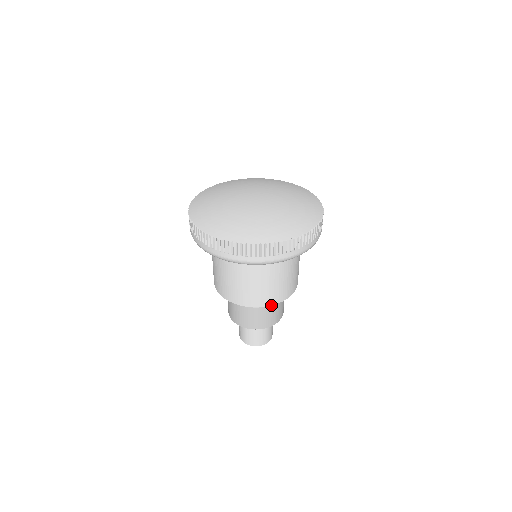
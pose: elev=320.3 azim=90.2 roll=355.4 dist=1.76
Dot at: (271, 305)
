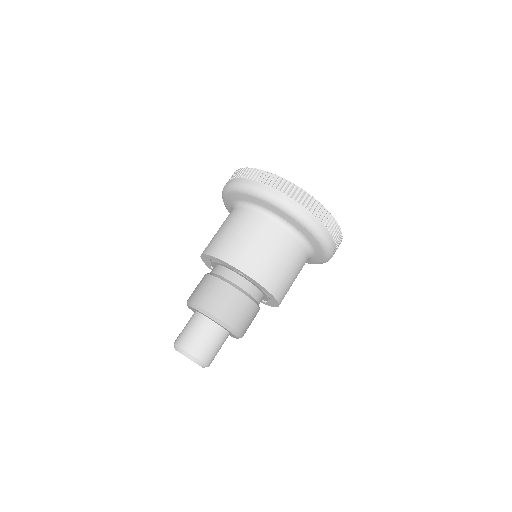
Dot at: (215, 257)
